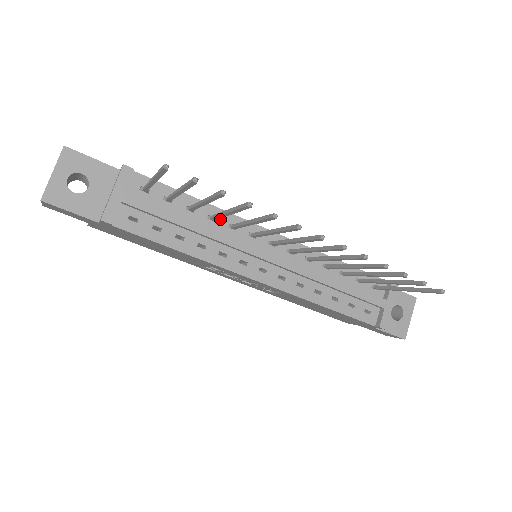
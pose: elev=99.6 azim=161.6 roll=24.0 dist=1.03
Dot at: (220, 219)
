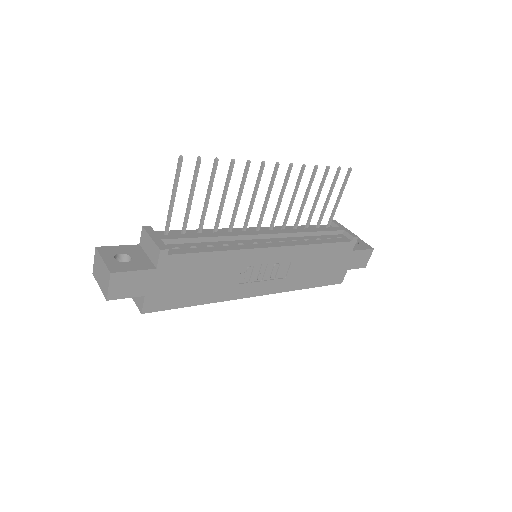
Dot at: occluded
